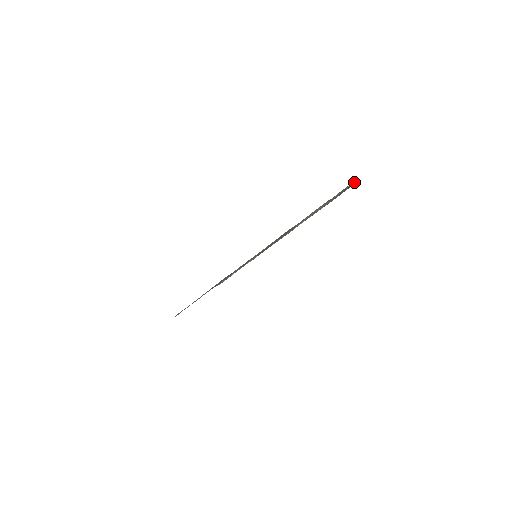
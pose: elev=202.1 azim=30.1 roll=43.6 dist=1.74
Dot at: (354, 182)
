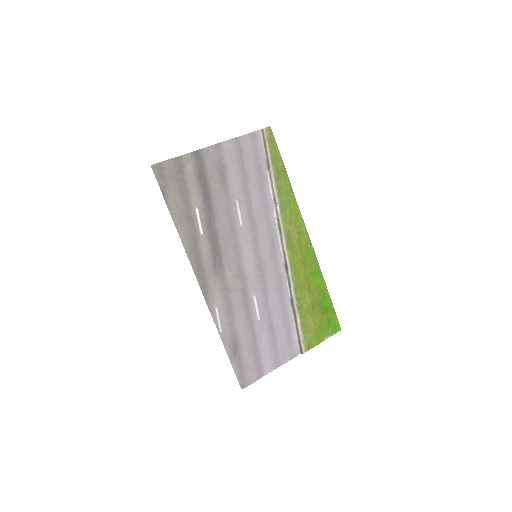
Dot at: (262, 131)
